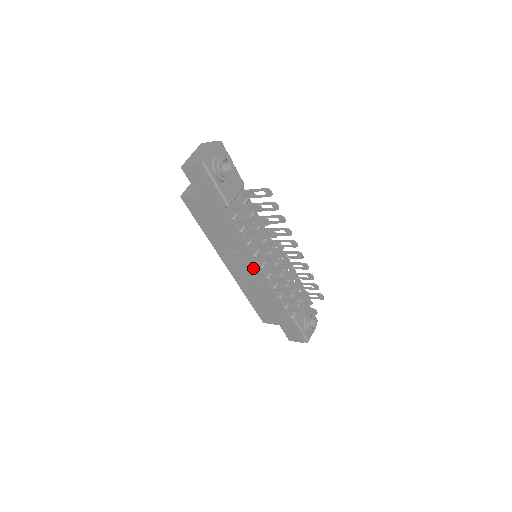
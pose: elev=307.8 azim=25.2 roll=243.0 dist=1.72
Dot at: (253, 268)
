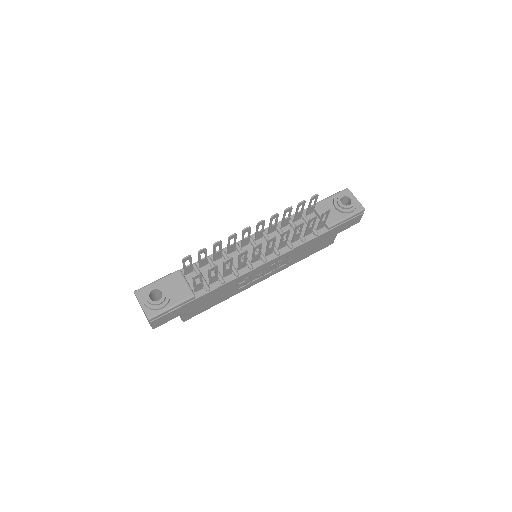
Dot at: (265, 267)
